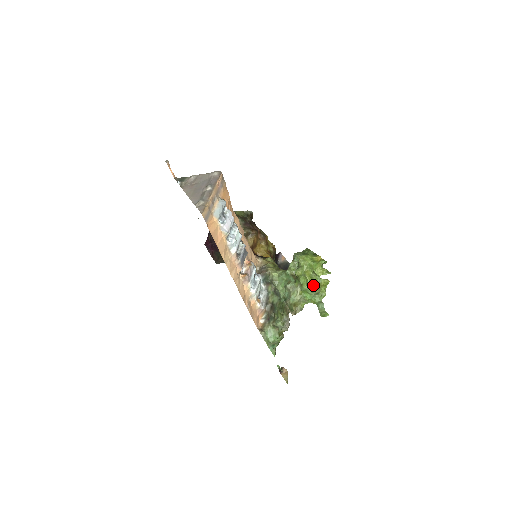
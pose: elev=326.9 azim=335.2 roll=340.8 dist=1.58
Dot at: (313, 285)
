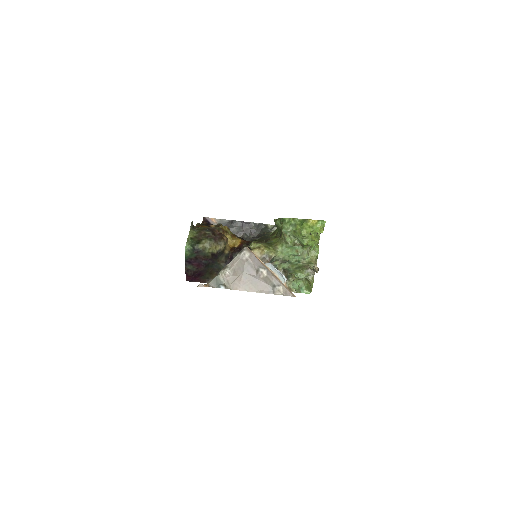
Dot at: (318, 240)
